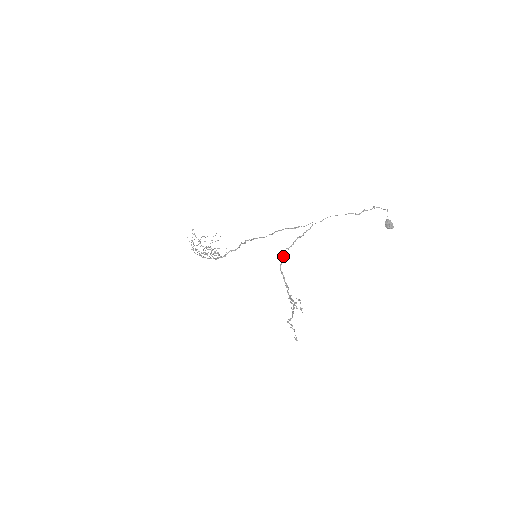
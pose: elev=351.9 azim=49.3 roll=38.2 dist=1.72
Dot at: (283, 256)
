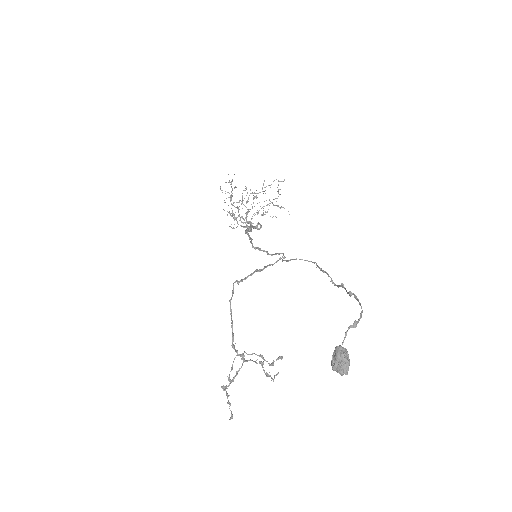
Dot at: (232, 290)
